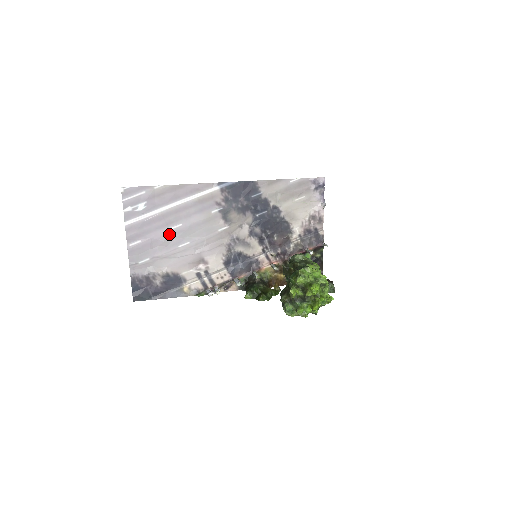
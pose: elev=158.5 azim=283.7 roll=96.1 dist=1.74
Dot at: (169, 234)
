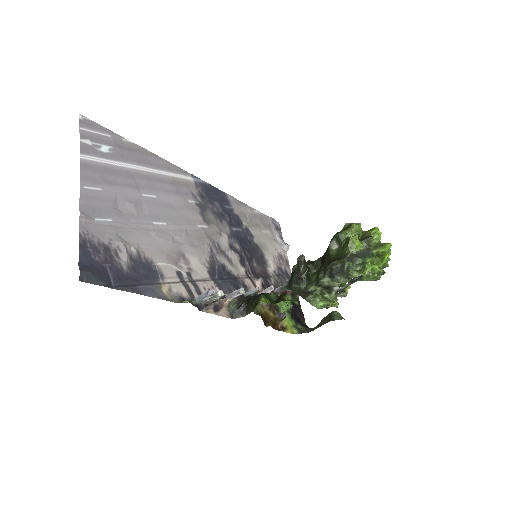
Dot at: (140, 200)
